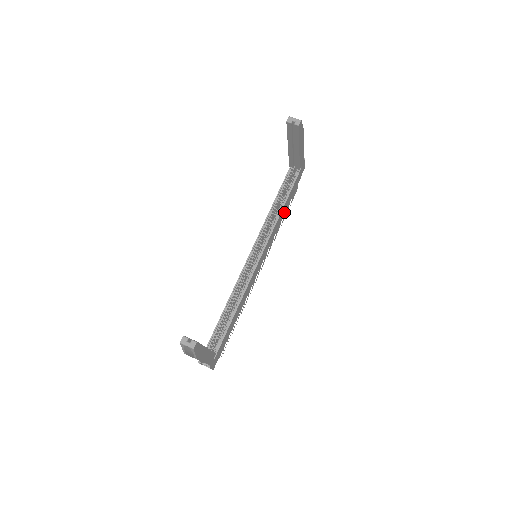
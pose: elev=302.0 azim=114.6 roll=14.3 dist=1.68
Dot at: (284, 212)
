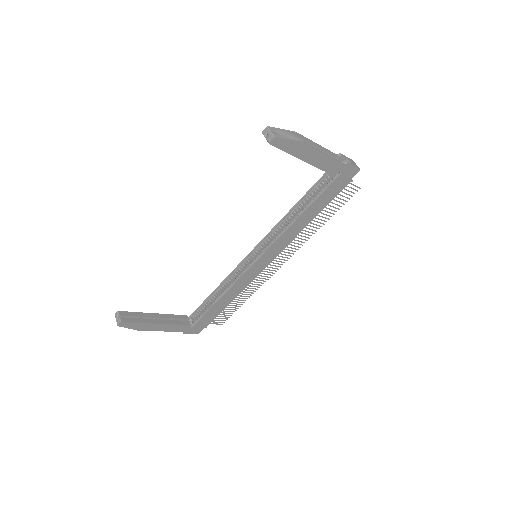
Dot at: (311, 218)
